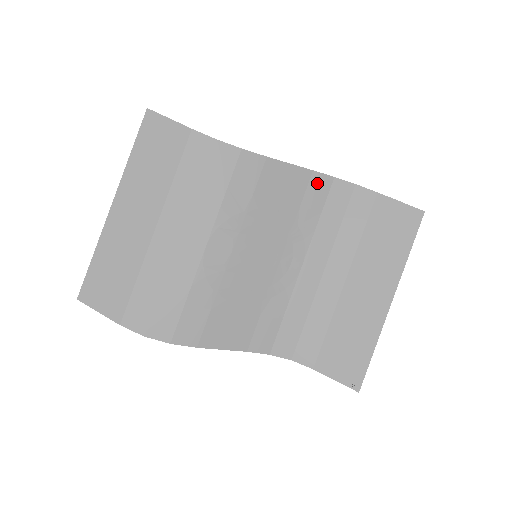
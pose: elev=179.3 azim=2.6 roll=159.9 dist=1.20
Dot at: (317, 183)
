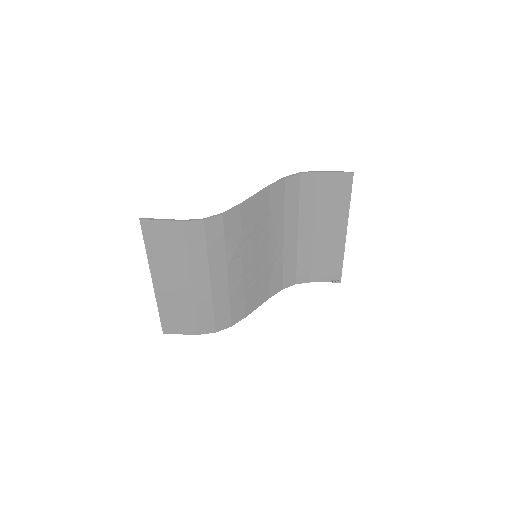
Dot at: (275, 191)
